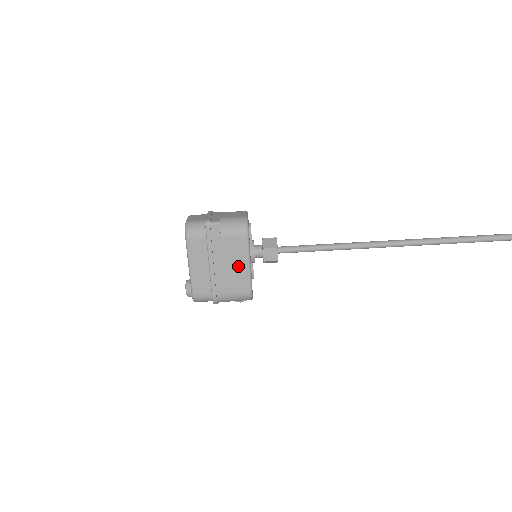
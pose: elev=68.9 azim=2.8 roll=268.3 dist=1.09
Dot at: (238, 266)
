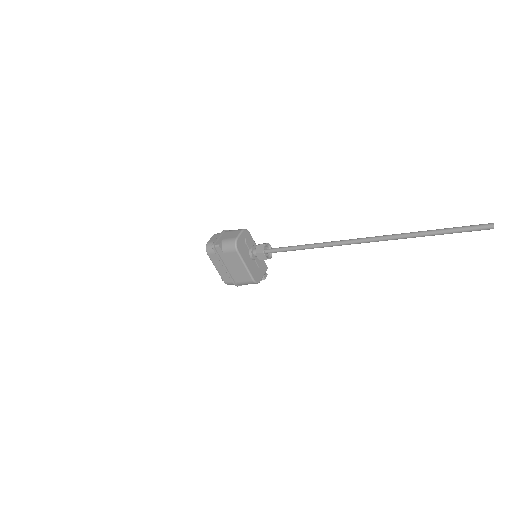
Dot at: (239, 267)
